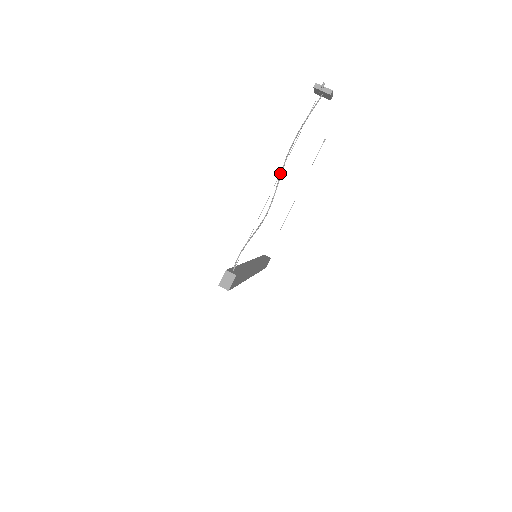
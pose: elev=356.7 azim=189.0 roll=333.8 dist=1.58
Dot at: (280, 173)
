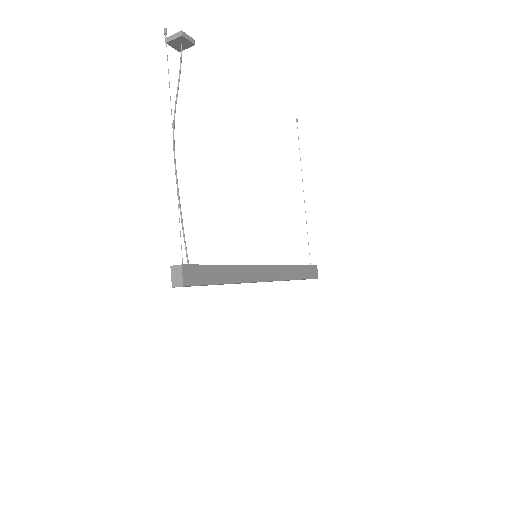
Dot at: (173, 136)
